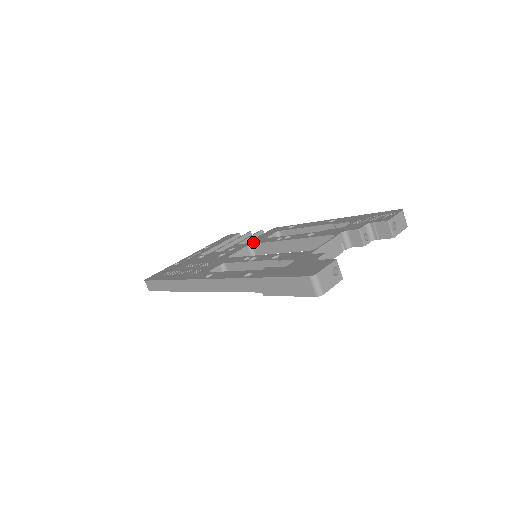
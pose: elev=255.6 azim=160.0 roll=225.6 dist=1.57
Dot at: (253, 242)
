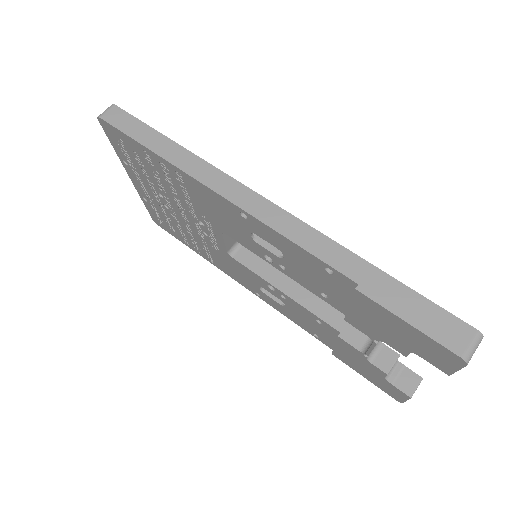
Dot at: occluded
